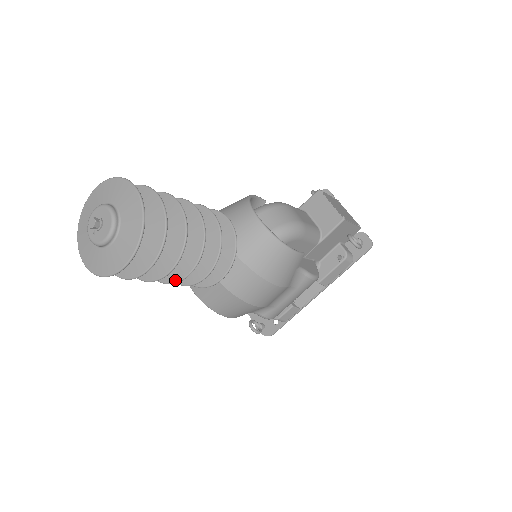
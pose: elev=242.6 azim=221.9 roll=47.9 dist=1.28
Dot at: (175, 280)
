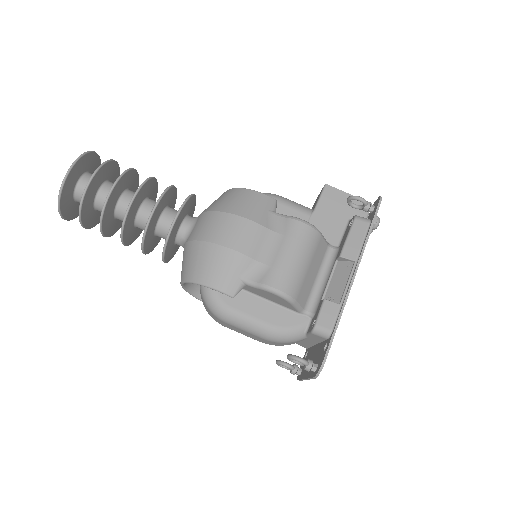
Dot at: (126, 211)
